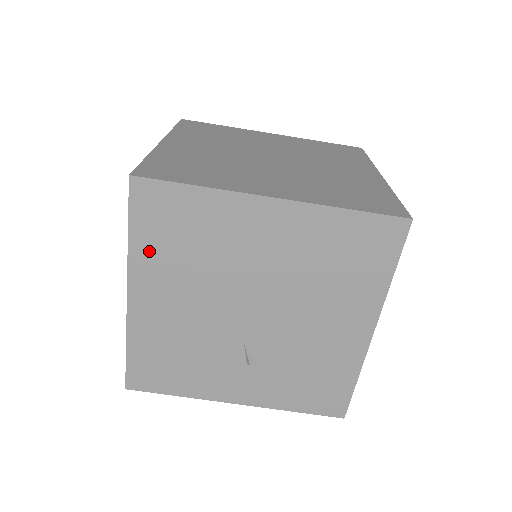
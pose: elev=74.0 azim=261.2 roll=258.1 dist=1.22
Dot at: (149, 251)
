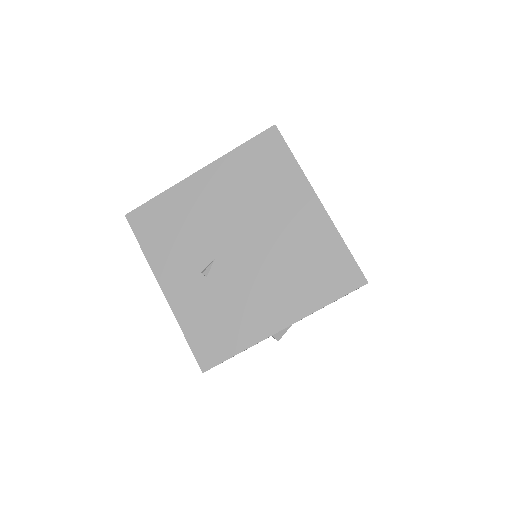
Dot at: (238, 163)
